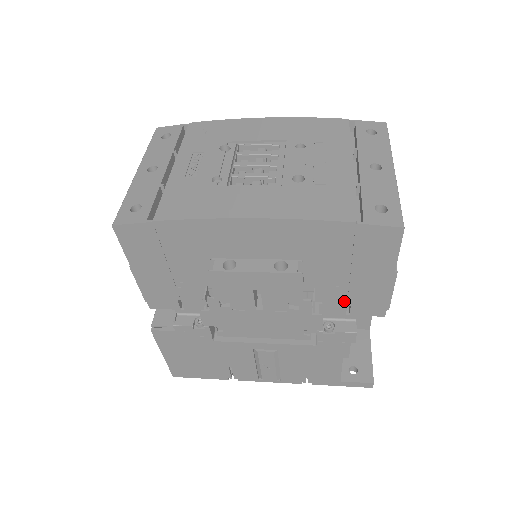
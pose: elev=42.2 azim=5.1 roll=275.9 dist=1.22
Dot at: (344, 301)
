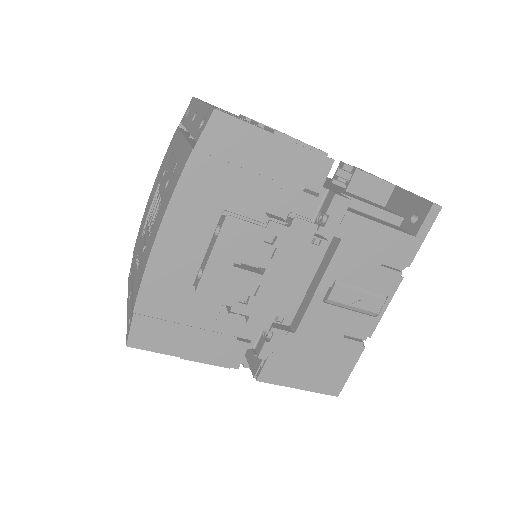
Dot at: (295, 192)
